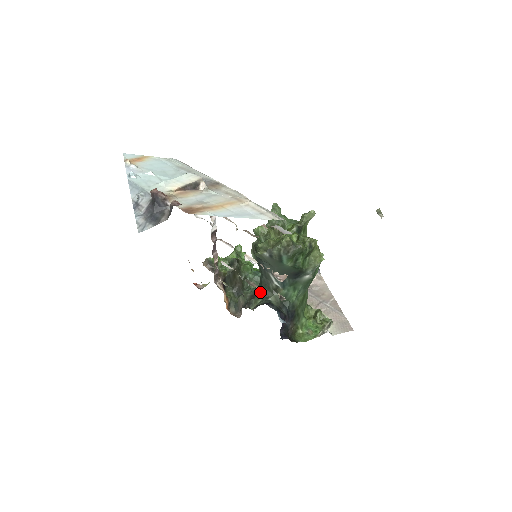
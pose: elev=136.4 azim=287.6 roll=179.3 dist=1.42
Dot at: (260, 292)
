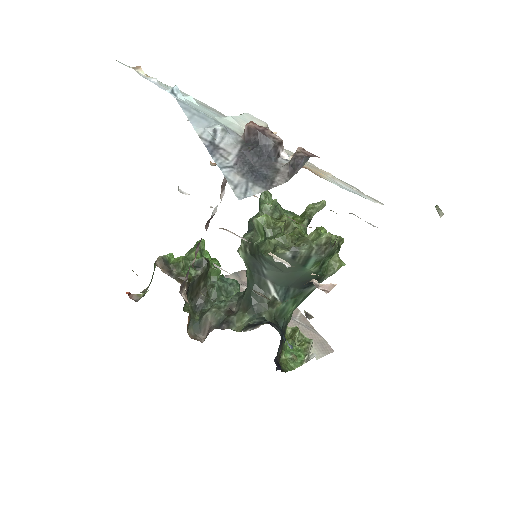
Dot at: (246, 306)
